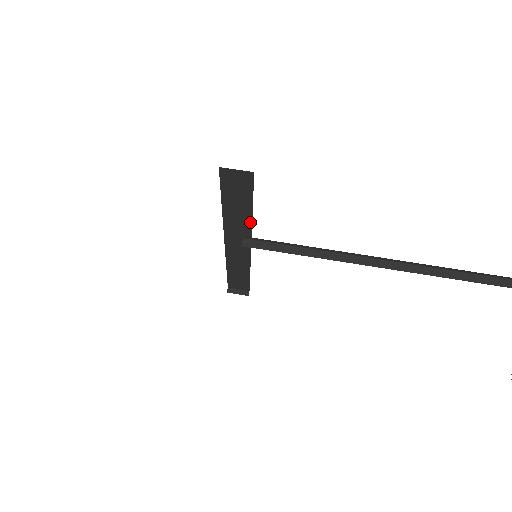
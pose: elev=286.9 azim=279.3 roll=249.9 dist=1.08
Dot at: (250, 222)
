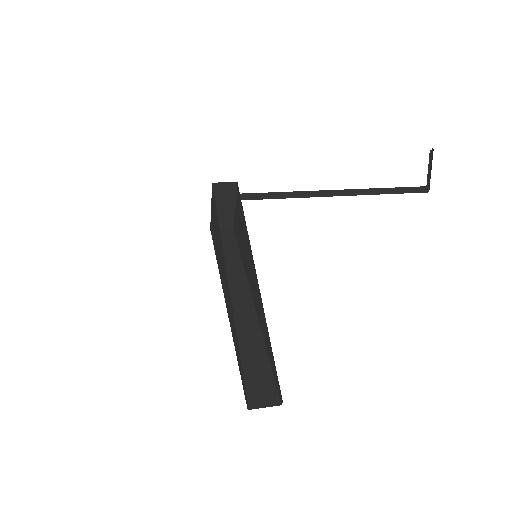
Dot at: (242, 269)
